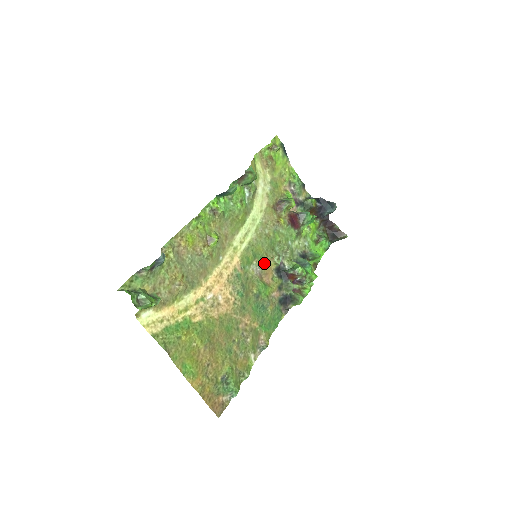
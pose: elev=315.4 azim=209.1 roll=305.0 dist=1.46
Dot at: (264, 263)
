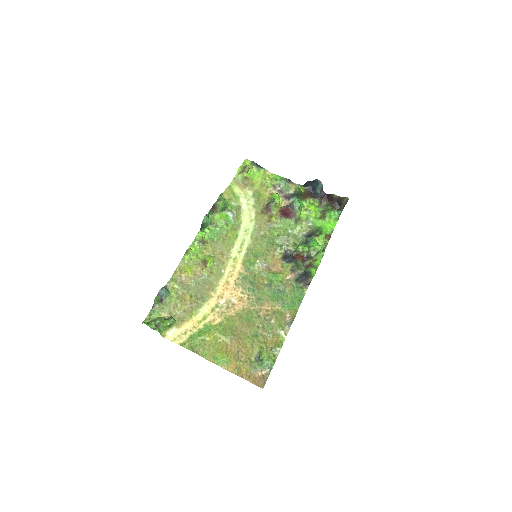
Dot at: (268, 258)
